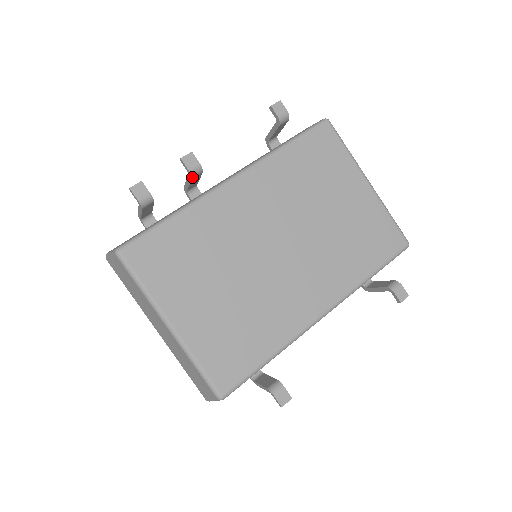
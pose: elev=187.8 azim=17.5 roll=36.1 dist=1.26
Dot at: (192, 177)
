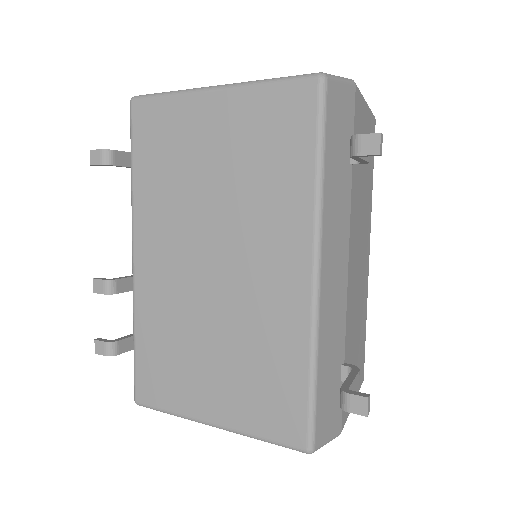
Dot at: (114, 293)
